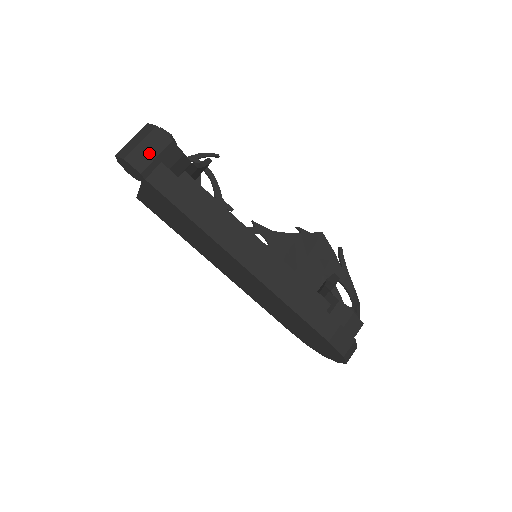
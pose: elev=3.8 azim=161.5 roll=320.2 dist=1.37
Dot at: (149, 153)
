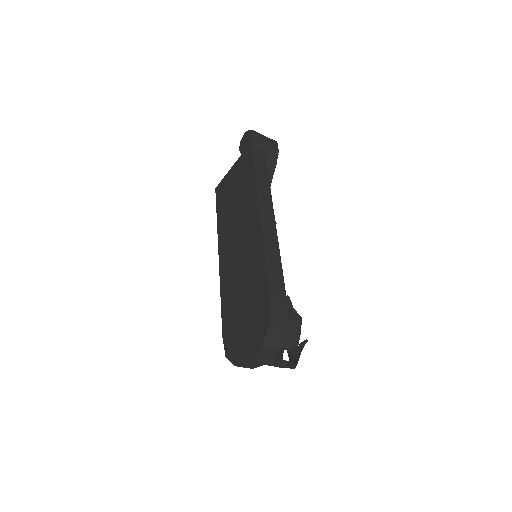
Dot at: (264, 141)
